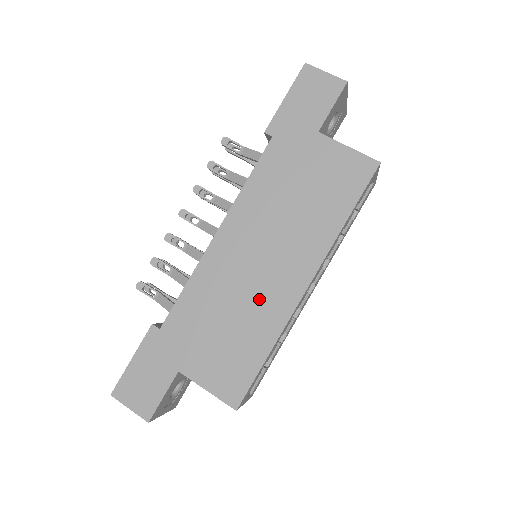
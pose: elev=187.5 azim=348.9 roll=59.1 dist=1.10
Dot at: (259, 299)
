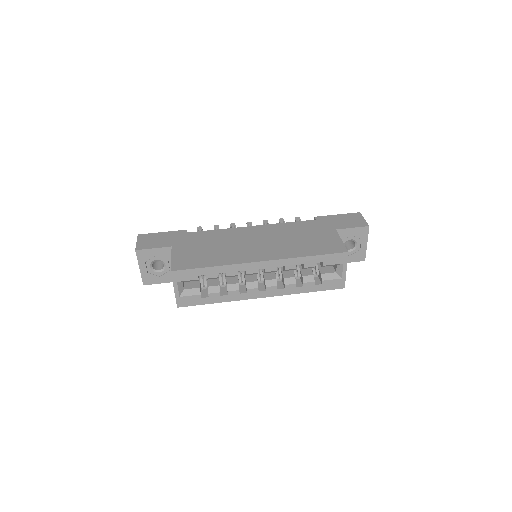
Dot at: (236, 251)
